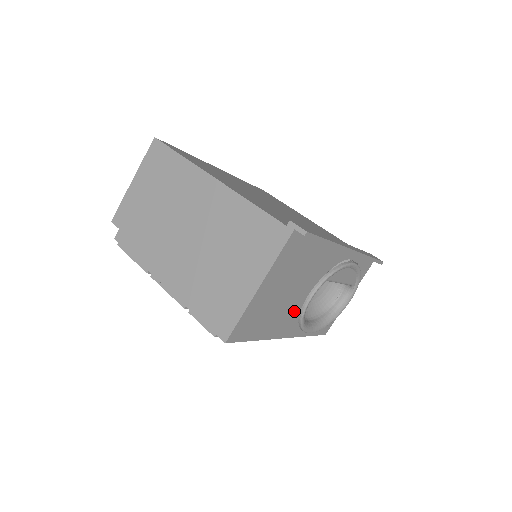
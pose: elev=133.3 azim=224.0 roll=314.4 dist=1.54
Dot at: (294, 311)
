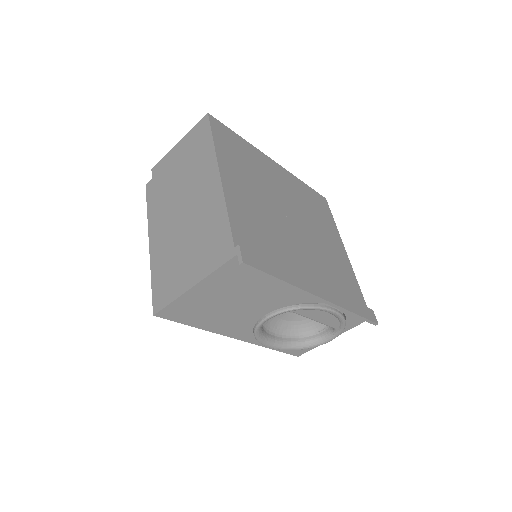
Dot at: (247, 321)
